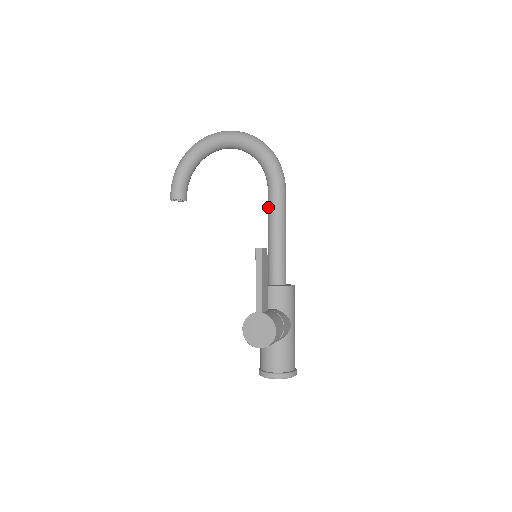
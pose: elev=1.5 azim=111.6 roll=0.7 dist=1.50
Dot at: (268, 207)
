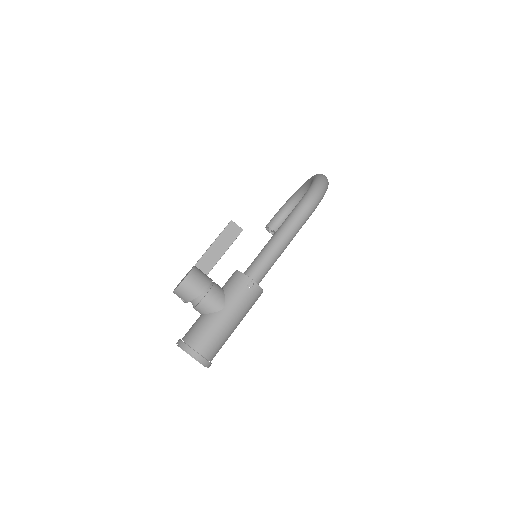
Dot at: occluded
